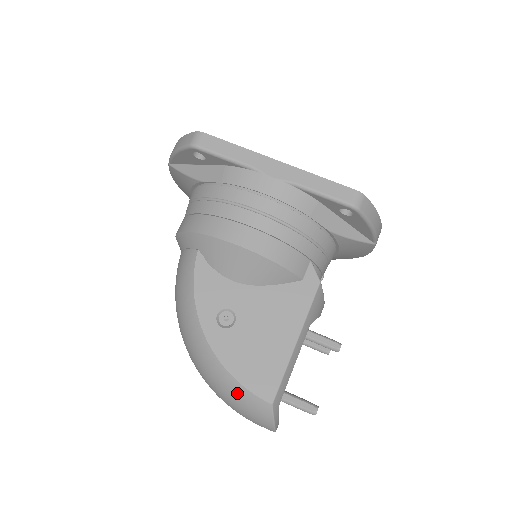
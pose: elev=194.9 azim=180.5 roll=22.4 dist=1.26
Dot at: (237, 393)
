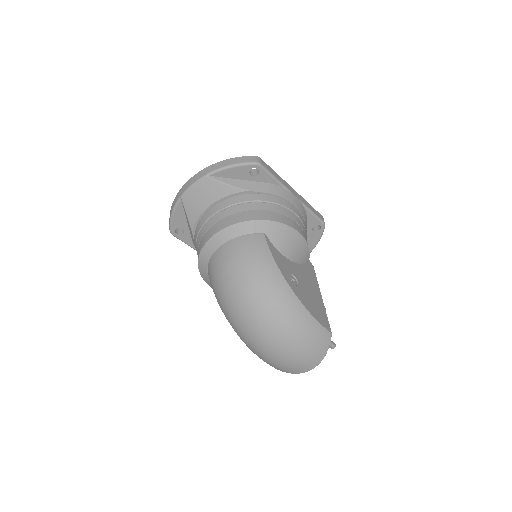
Dot at: (313, 329)
